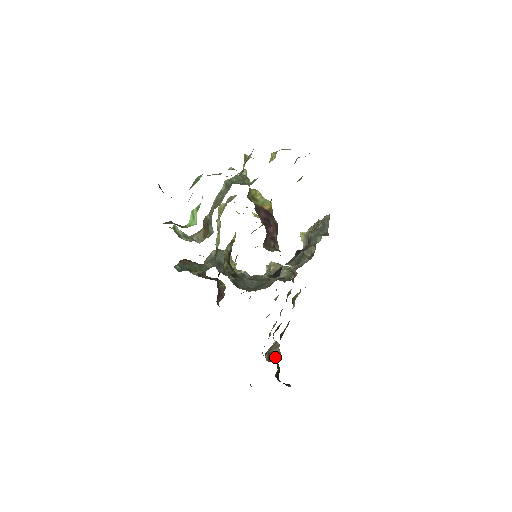
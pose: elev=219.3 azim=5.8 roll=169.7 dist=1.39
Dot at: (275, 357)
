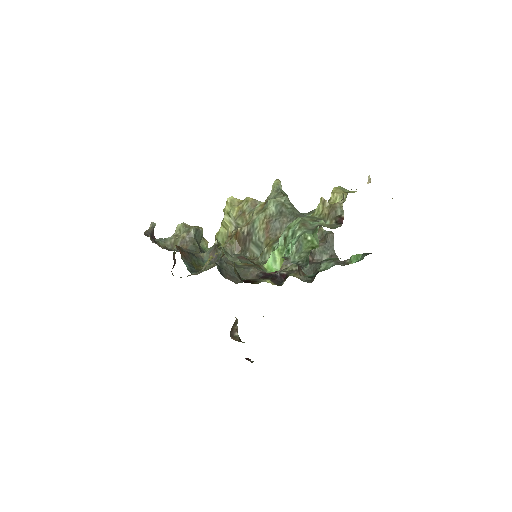
Dot at: (236, 334)
